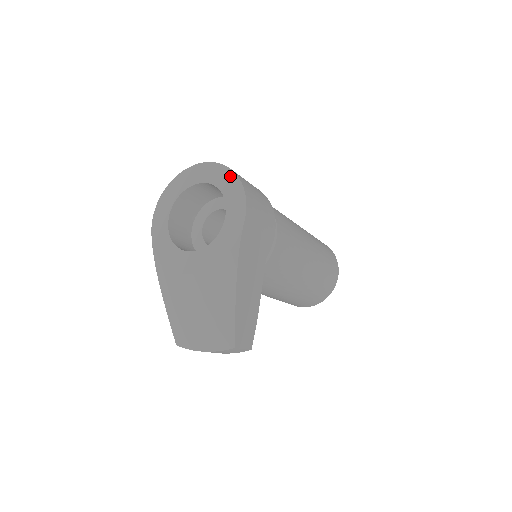
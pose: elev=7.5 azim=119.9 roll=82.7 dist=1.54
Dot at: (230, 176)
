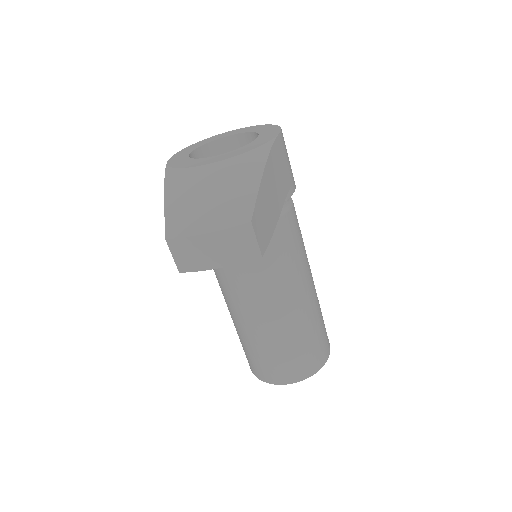
Dot at: (264, 126)
